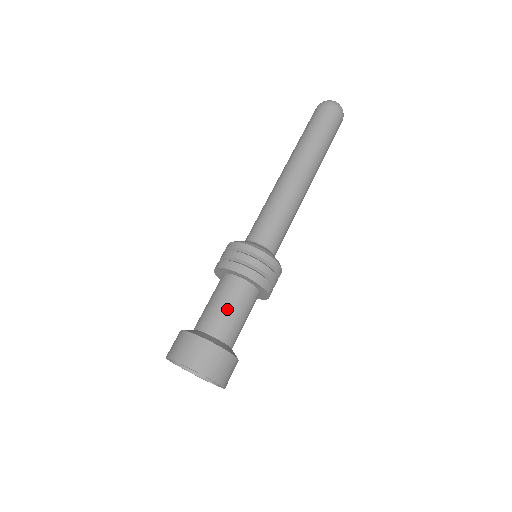
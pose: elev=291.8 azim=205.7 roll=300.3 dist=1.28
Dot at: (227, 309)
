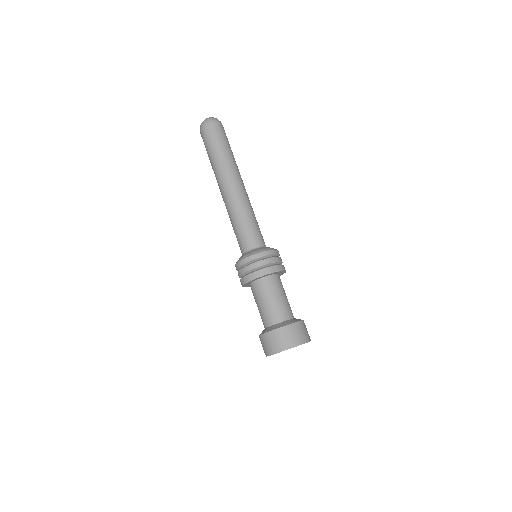
Dot at: (262, 305)
